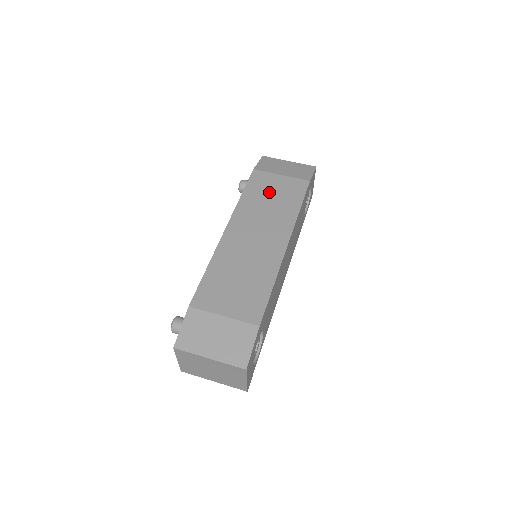
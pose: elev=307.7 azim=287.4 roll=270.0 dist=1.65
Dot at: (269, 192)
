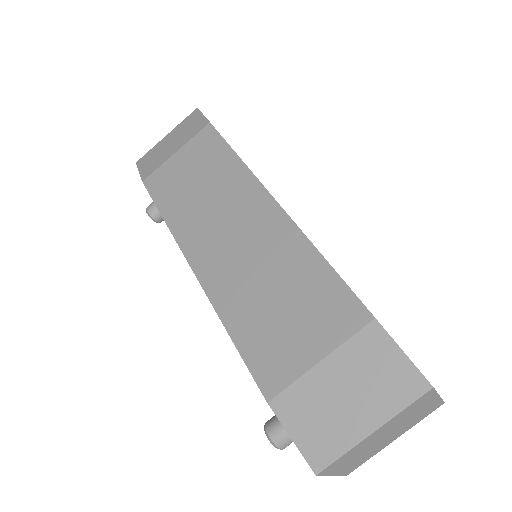
Dot at: (186, 181)
